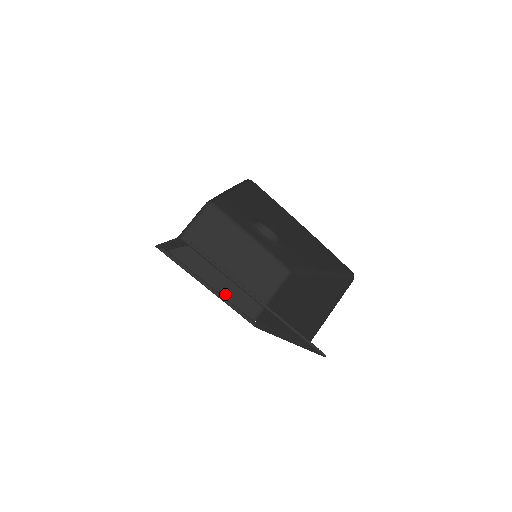
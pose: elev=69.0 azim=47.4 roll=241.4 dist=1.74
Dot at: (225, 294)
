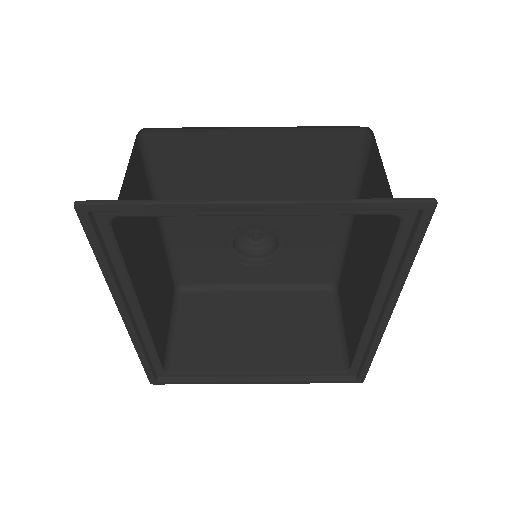
Dot at: (282, 368)
